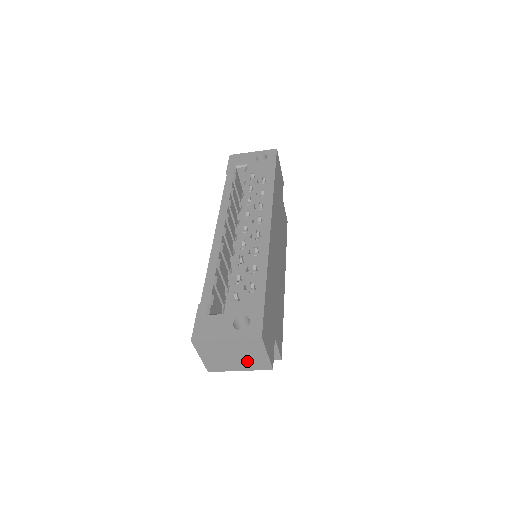
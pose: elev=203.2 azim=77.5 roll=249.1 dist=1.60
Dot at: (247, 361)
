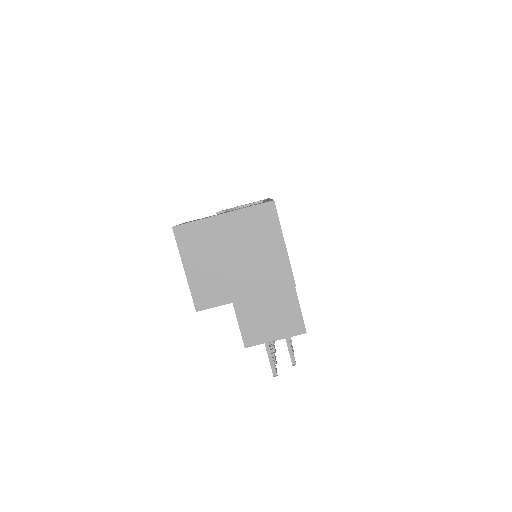
Dot at: (255, 269)
